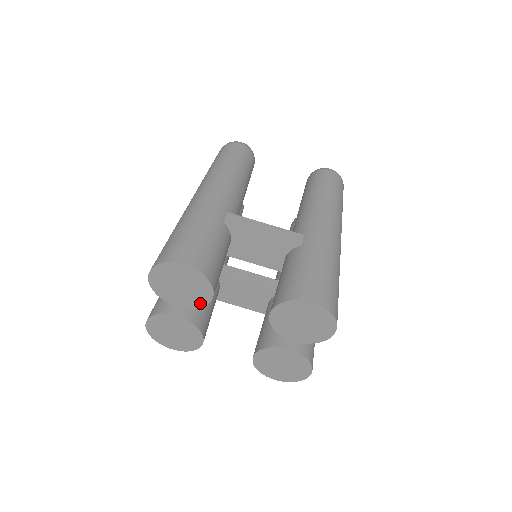
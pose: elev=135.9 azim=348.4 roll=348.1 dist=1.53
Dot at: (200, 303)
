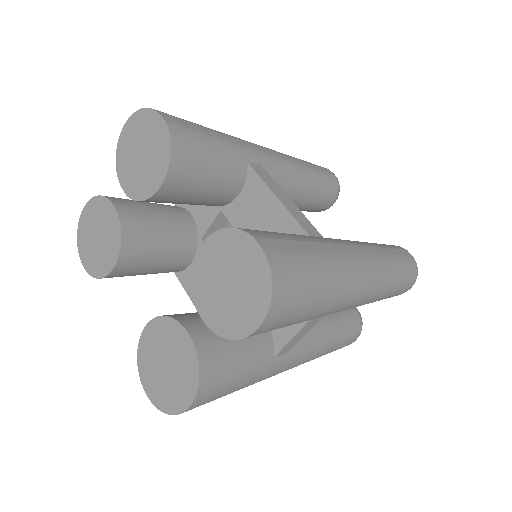
Dot at: (144, 192)
